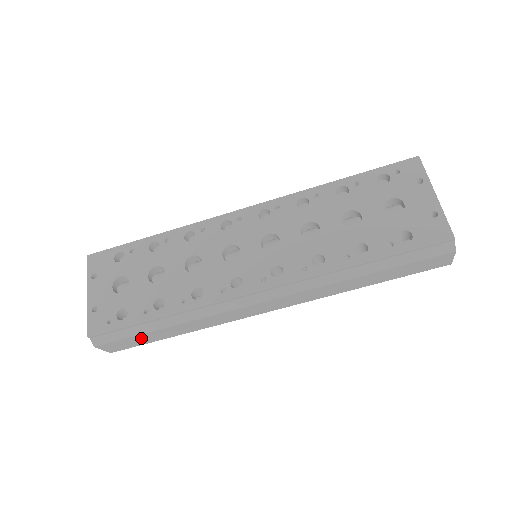
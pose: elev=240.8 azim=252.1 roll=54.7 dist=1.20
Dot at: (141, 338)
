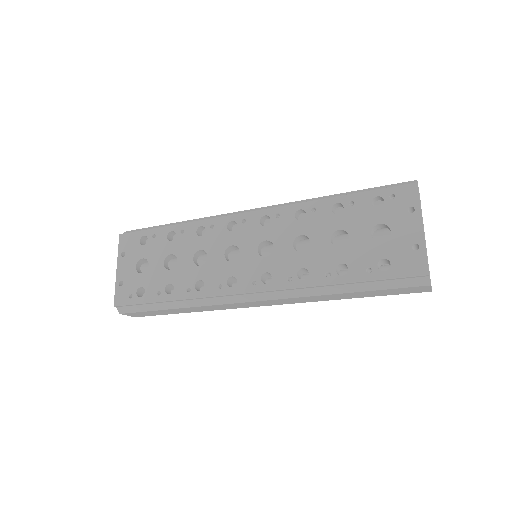
Dot at: (156, 312)
